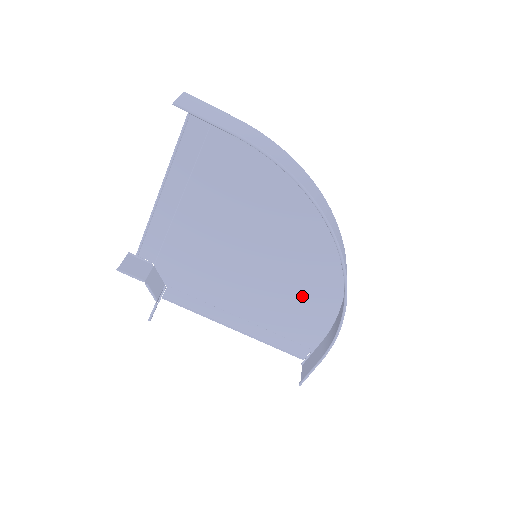
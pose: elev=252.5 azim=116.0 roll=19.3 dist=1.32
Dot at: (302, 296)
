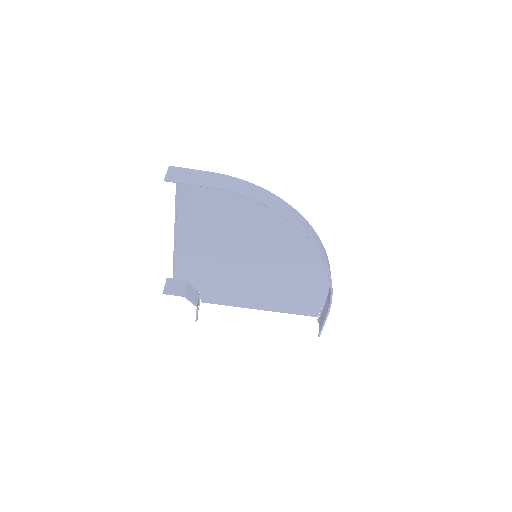
Dot at: (299, 273)
